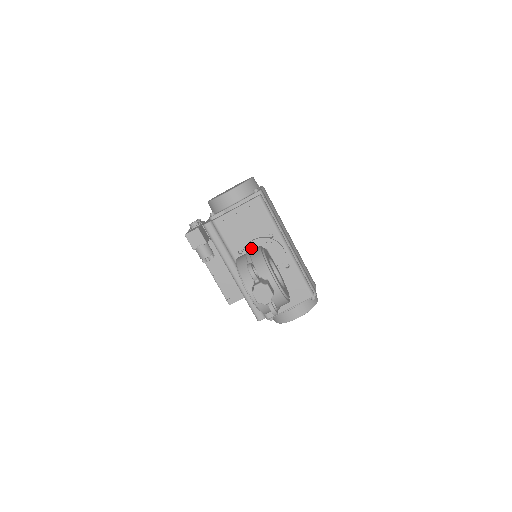
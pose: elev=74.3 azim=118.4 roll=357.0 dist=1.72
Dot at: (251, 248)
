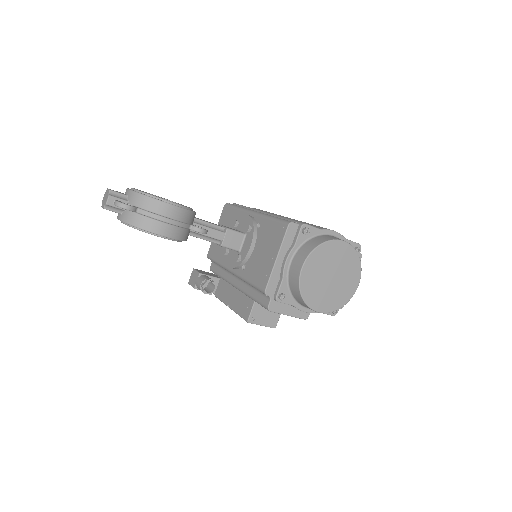
Dot at: occluded
